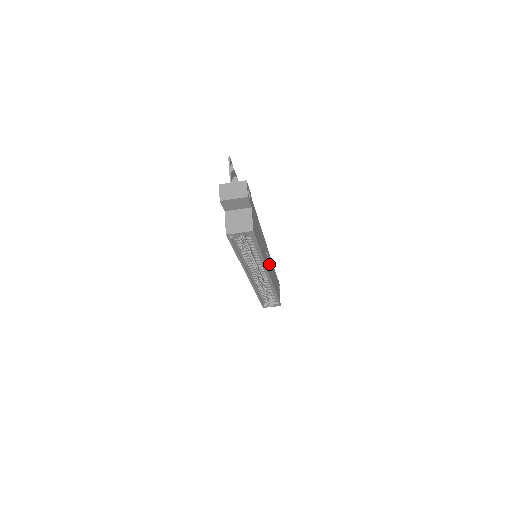
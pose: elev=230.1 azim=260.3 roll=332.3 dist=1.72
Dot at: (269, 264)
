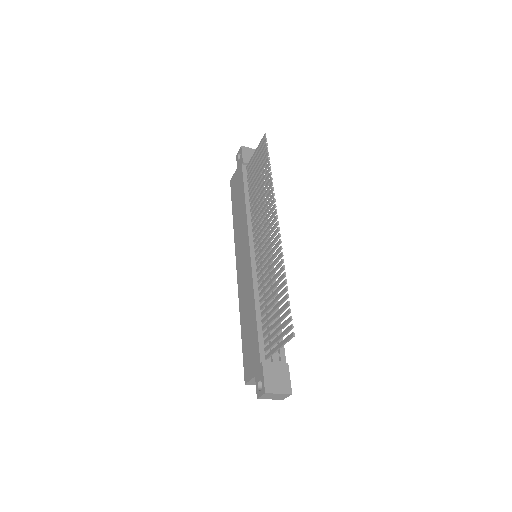
Dot at: occluded
